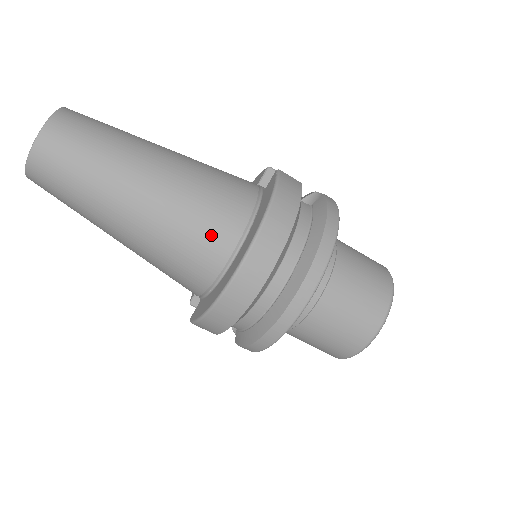
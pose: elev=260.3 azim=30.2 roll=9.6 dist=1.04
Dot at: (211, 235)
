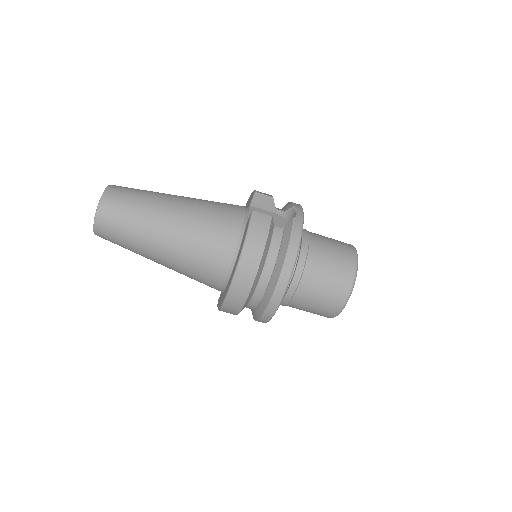
Dot at: (211, 266)
